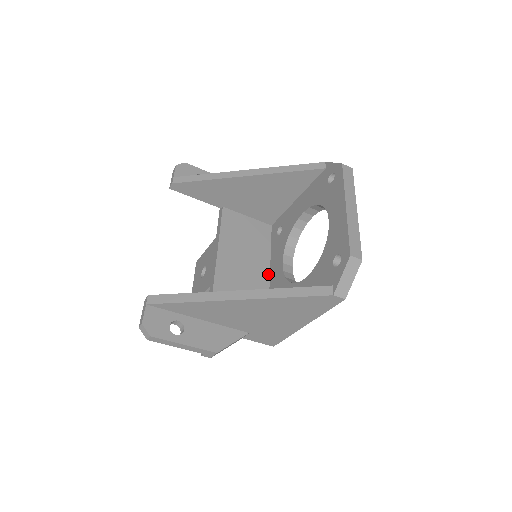
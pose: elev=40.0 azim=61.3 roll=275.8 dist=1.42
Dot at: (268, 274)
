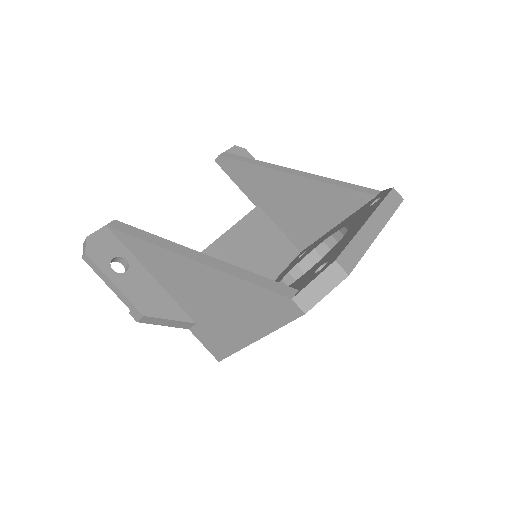
Dot at: occluded
